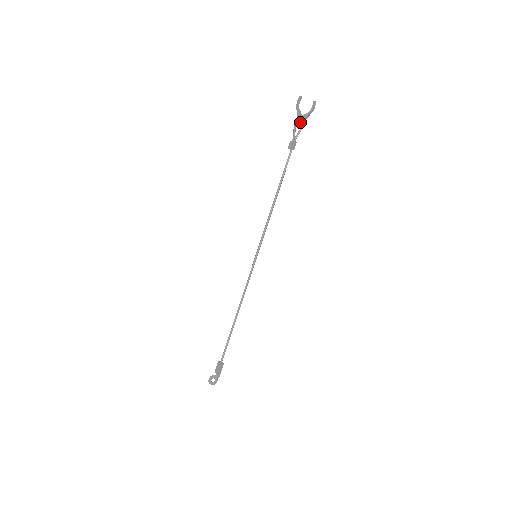
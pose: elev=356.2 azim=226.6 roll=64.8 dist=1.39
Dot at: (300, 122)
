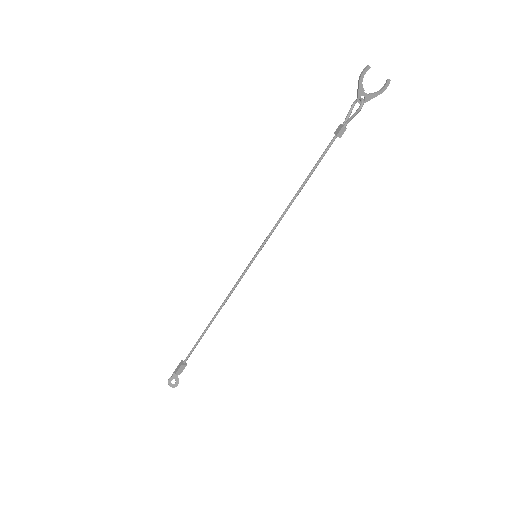
Dot at: (362, 103)
